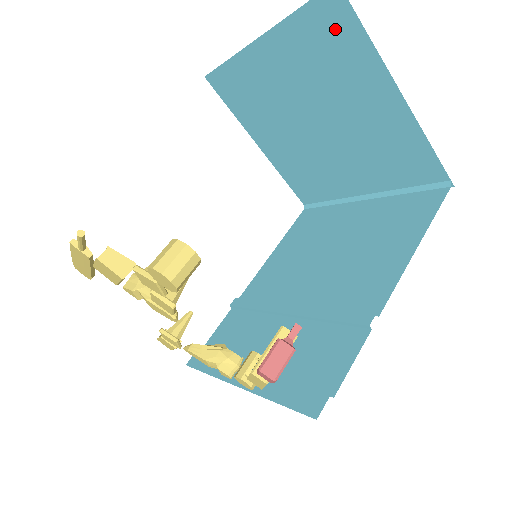
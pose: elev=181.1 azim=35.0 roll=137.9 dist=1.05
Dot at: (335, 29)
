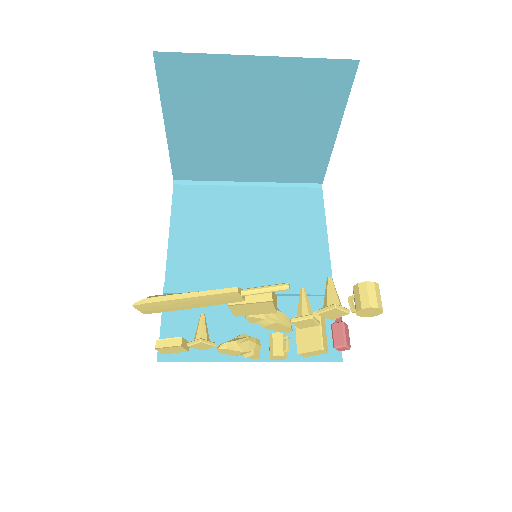
Dot at: (331, 83)
